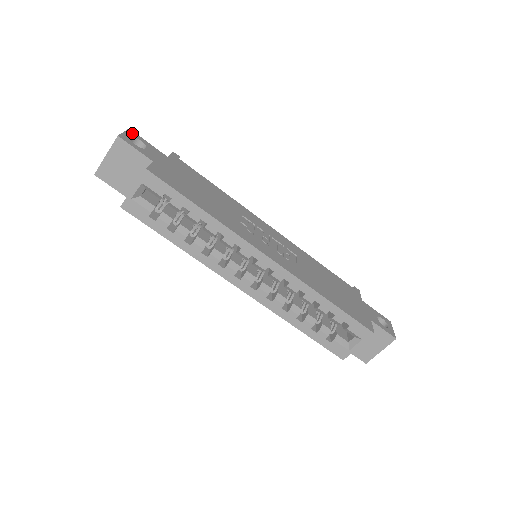
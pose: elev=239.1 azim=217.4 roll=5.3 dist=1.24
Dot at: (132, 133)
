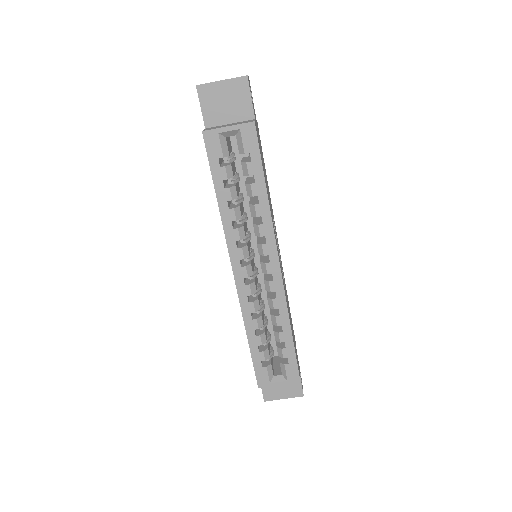
Dot at: occluded
